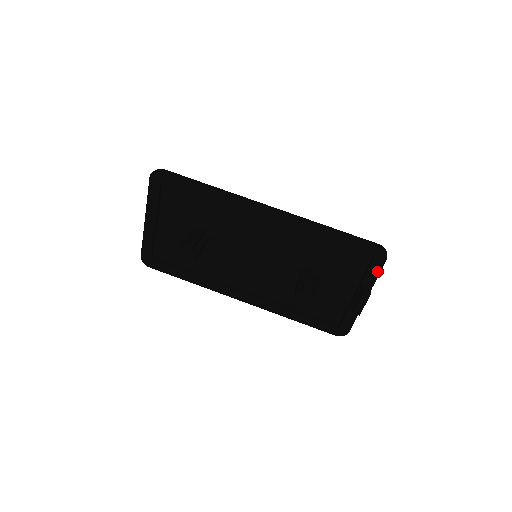
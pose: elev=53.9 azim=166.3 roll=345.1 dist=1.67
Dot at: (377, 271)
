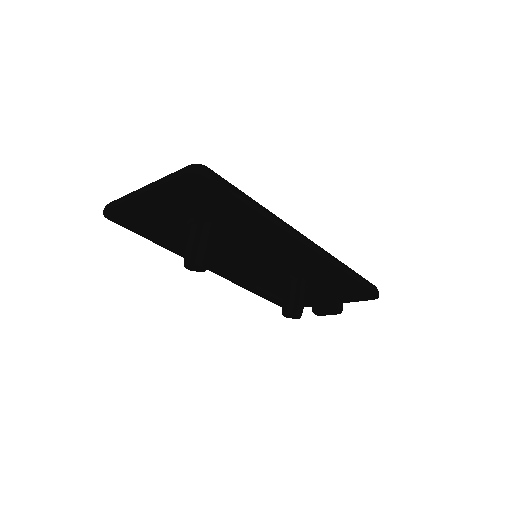
Dot at: (358, 300)
